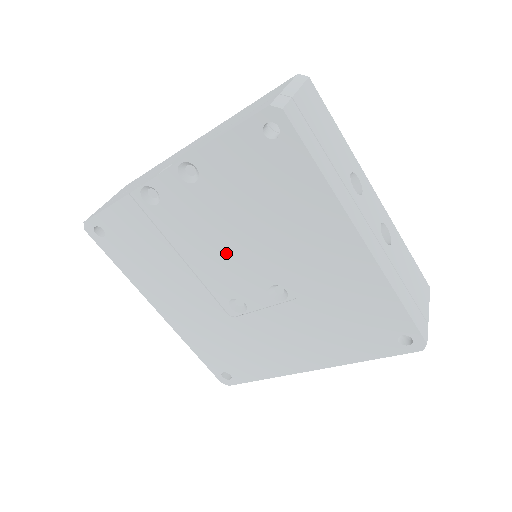
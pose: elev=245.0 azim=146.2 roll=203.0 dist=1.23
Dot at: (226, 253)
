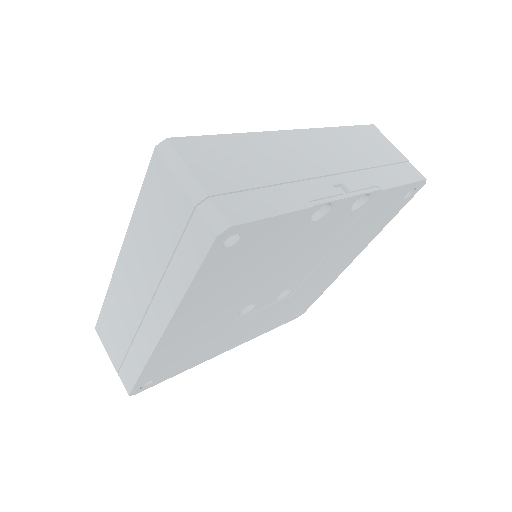
Dot at: (297, 266)
